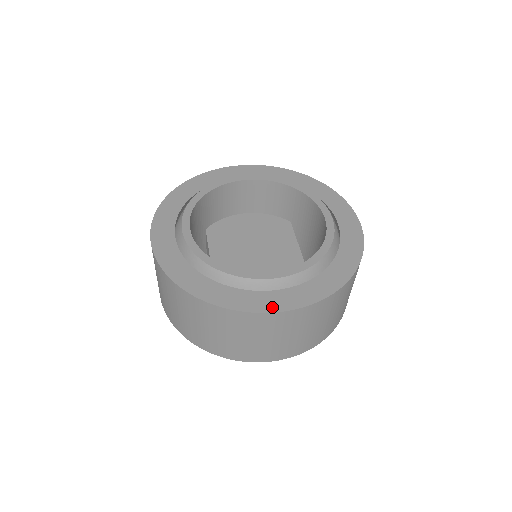
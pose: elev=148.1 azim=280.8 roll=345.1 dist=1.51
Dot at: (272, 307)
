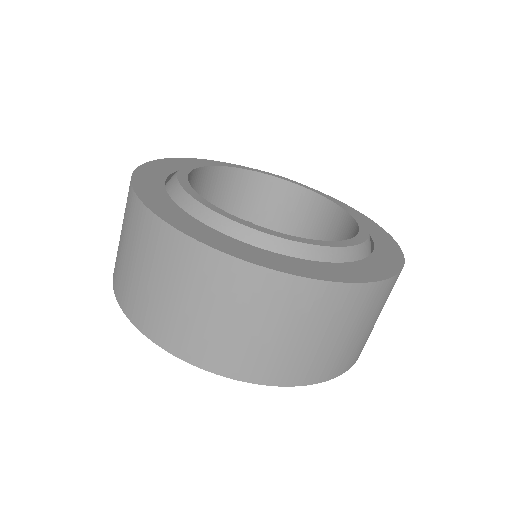
Dot at: (384, 273)
